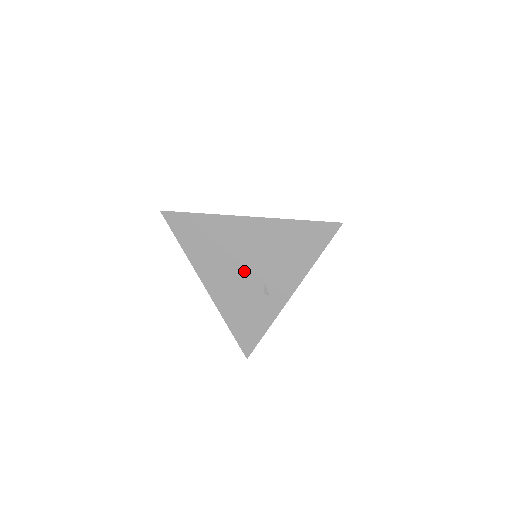
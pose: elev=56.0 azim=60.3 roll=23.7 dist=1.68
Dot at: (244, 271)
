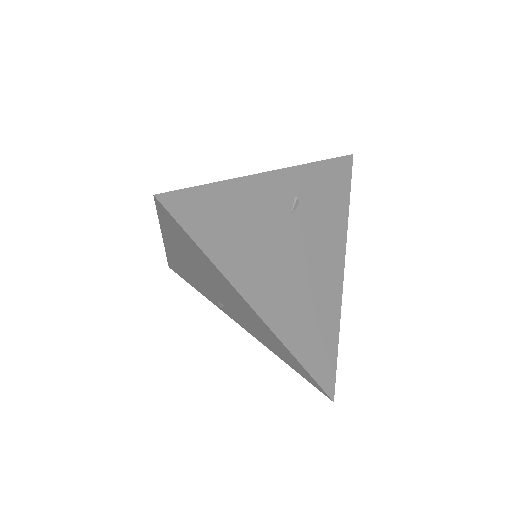
Dot at: (214, 290)
